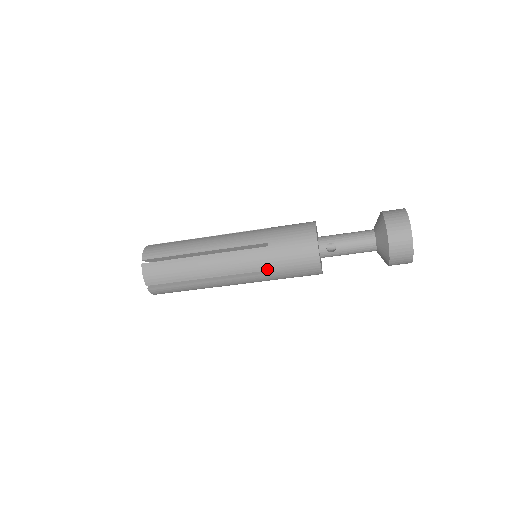
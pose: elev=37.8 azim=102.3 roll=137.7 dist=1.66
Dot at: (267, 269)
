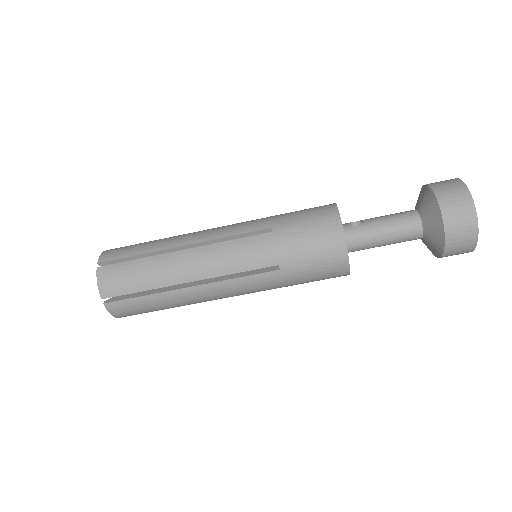
Dot at: (266, 228)
